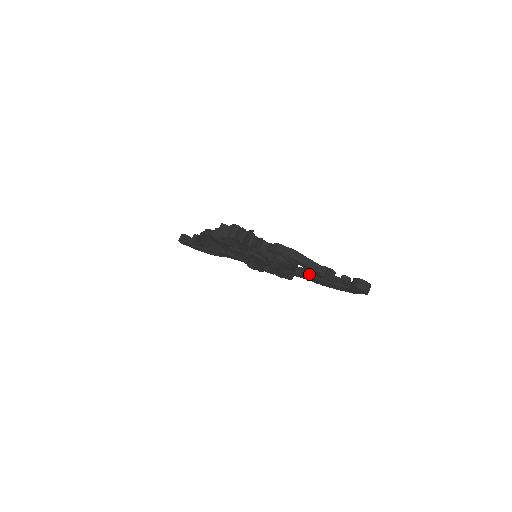
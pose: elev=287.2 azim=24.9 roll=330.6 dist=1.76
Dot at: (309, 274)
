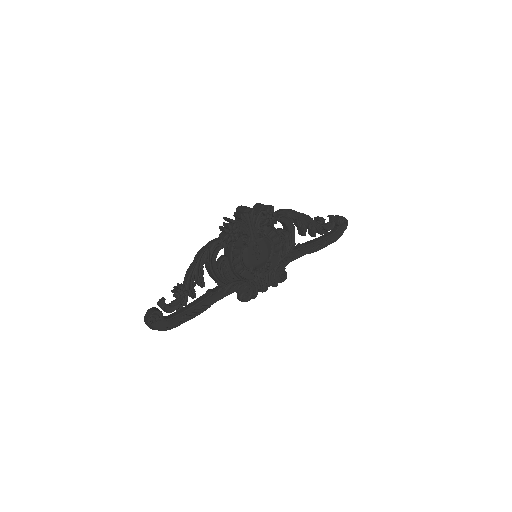
Dot at: (303, 245)
